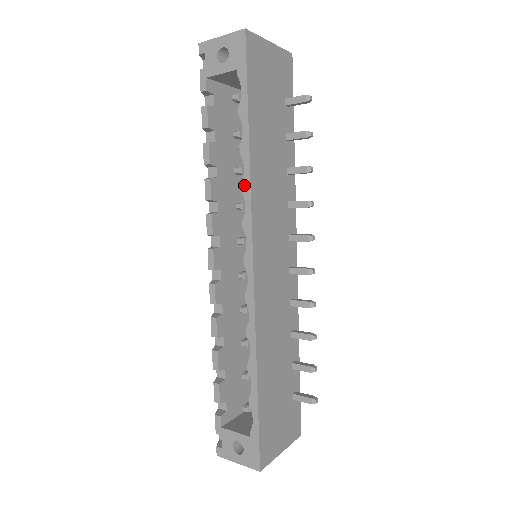
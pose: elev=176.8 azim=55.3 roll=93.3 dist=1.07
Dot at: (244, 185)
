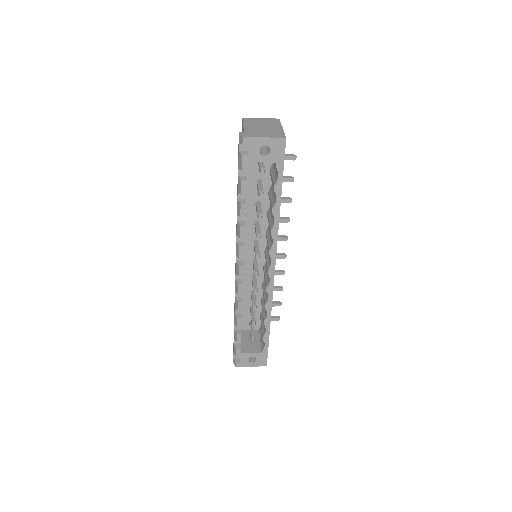
Dot at: (273, 231)
